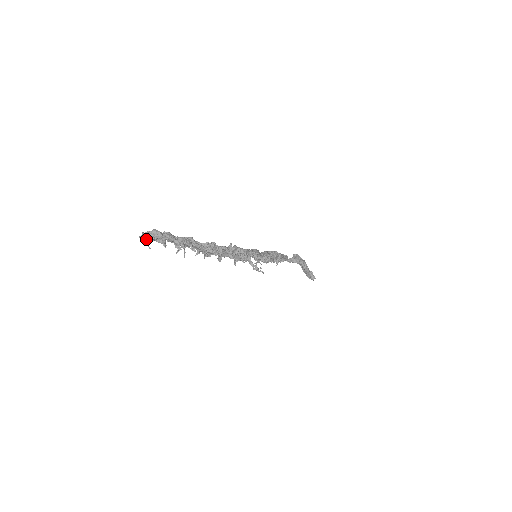
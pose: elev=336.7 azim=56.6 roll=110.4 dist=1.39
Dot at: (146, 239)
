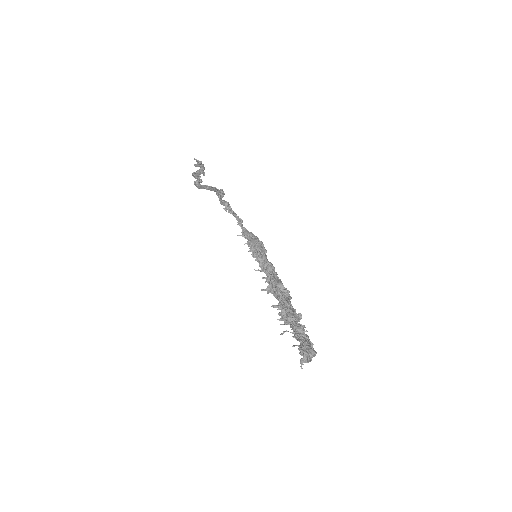
Dot at: (305, 362)
